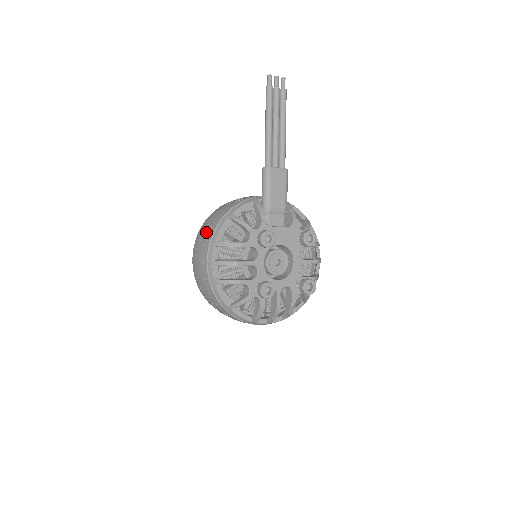
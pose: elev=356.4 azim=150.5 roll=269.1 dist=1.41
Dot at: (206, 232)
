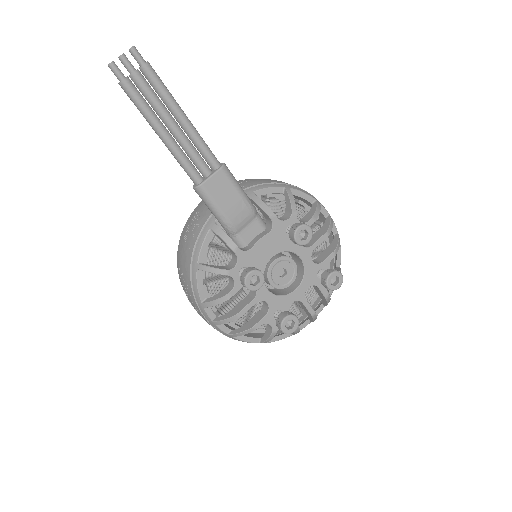
Dot at: (185, 287)
